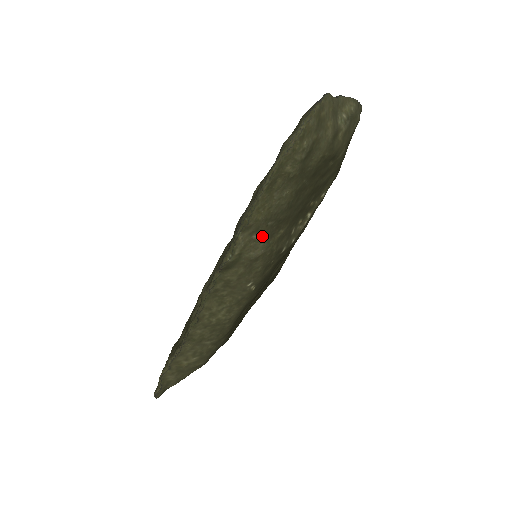
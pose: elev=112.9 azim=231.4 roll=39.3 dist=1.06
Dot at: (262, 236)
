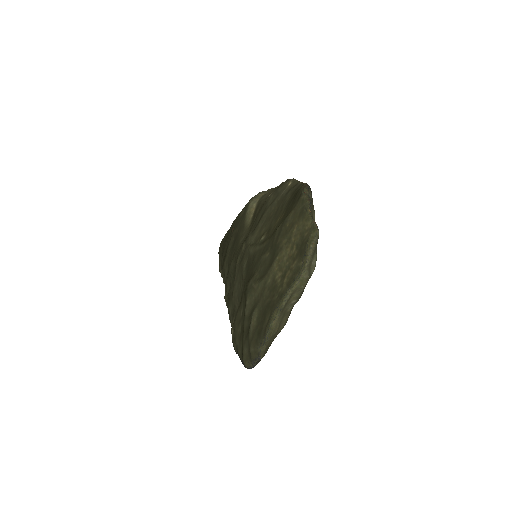
Dot at: occluded
